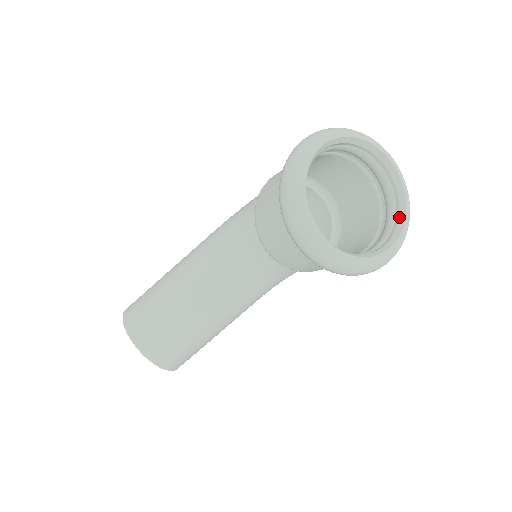
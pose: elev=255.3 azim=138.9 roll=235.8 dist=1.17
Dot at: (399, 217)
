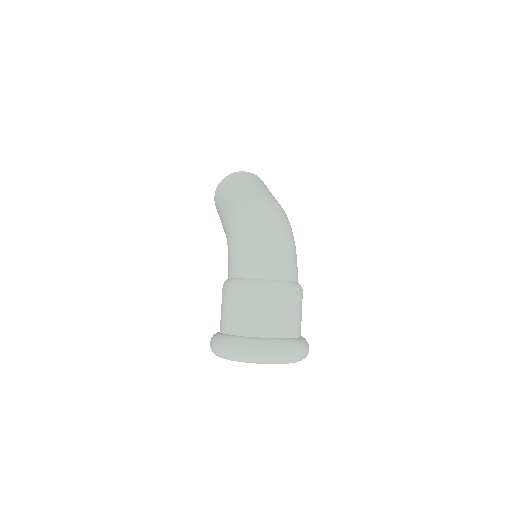
Dot at: occluded
